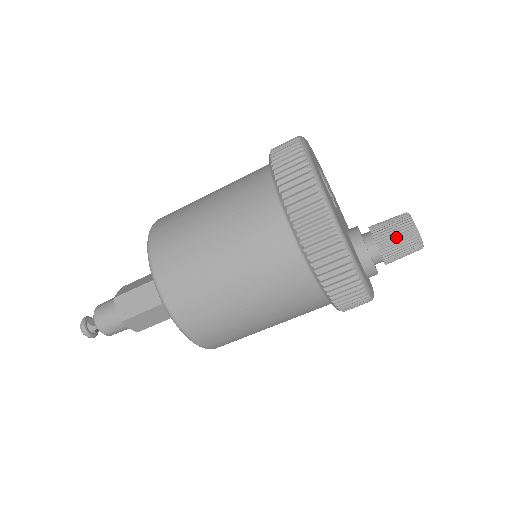
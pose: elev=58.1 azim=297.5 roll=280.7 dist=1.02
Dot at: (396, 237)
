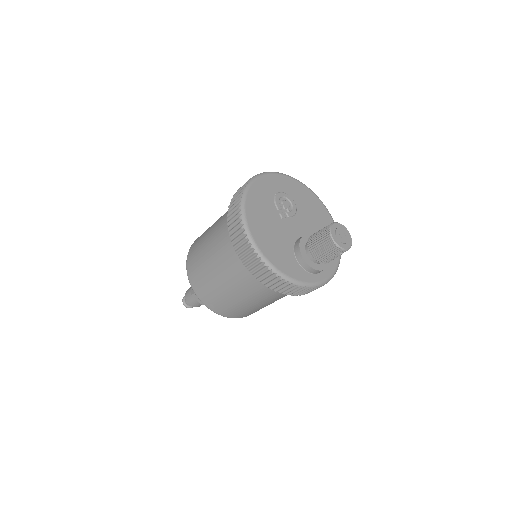
Dot at: (318, 239)
